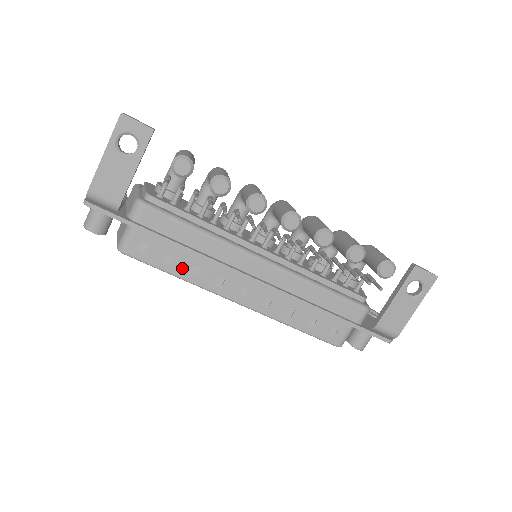
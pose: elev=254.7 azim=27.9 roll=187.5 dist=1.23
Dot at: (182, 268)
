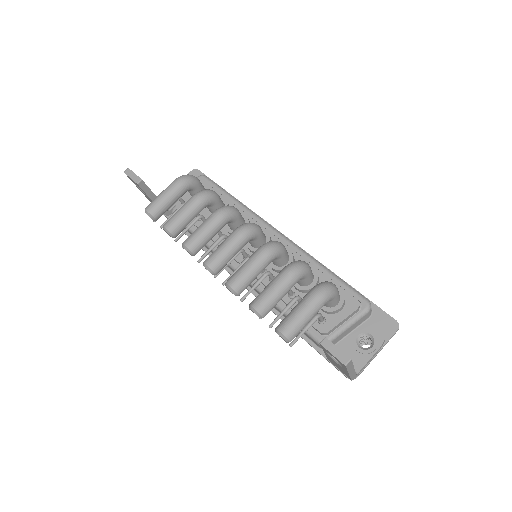
Dot at: occluded
